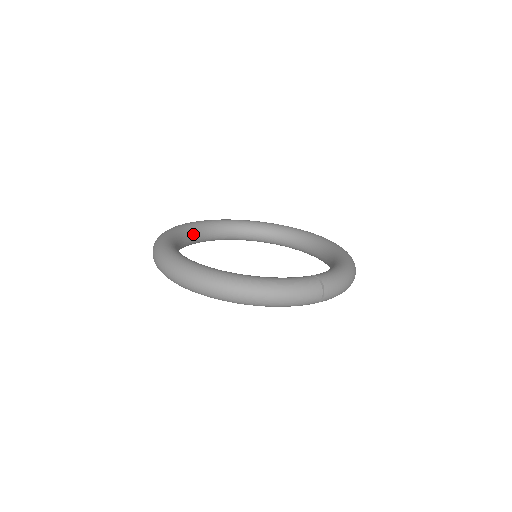
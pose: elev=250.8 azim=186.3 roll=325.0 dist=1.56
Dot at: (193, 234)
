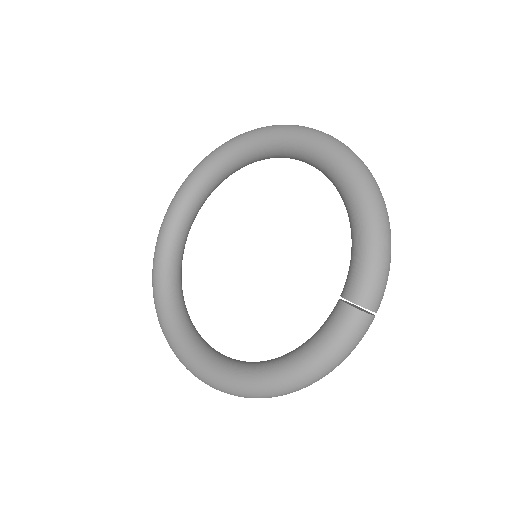
Dot at: (174, 262)
